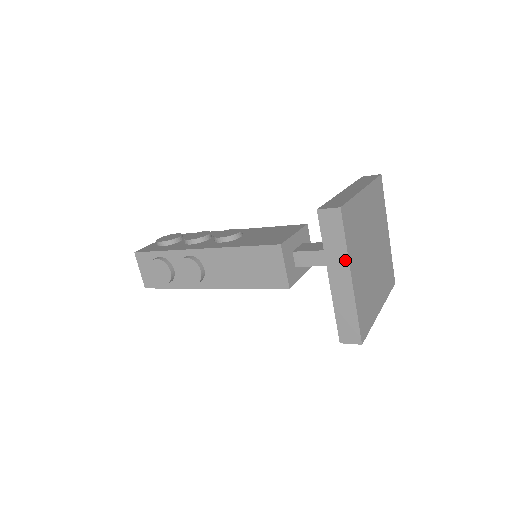
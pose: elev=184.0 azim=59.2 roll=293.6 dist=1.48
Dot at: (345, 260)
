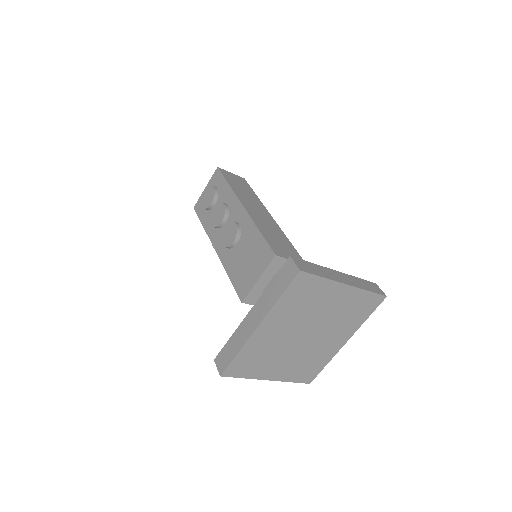
Dot at: (255, 377)
